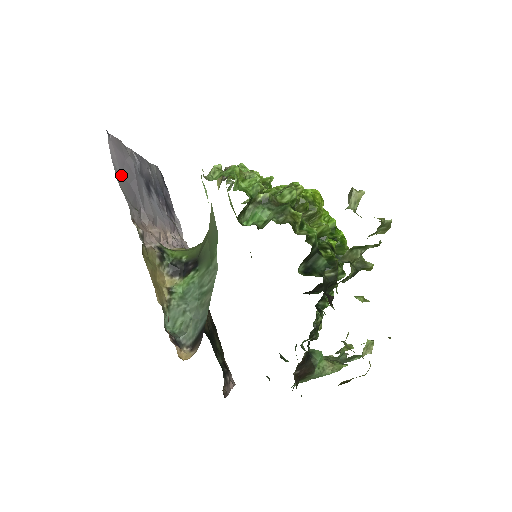
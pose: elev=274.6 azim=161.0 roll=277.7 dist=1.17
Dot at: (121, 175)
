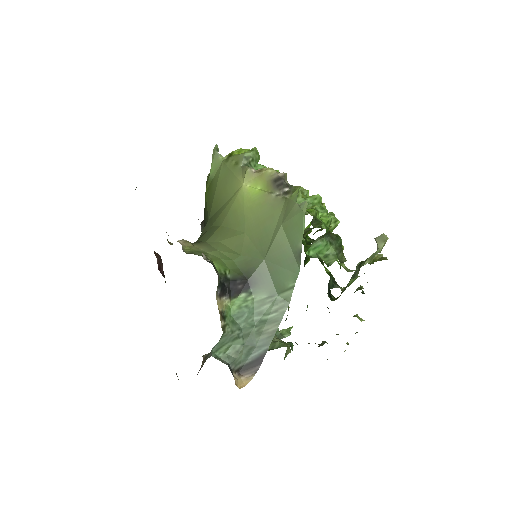
Dot at: occluded
